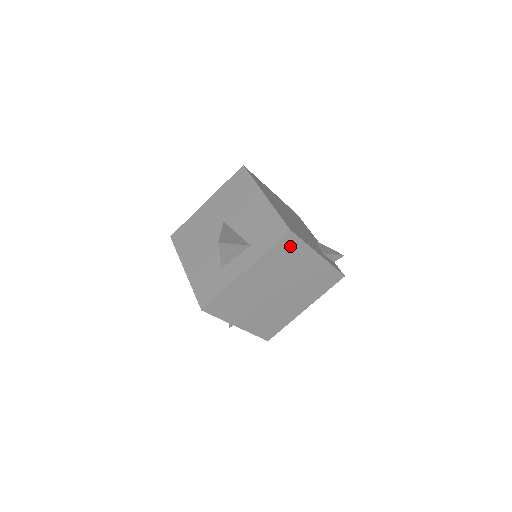
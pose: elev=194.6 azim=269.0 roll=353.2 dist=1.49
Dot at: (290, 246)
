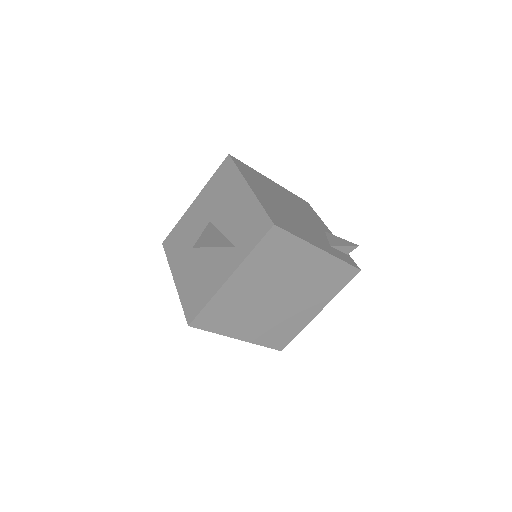
Dot at: (279, 243)
